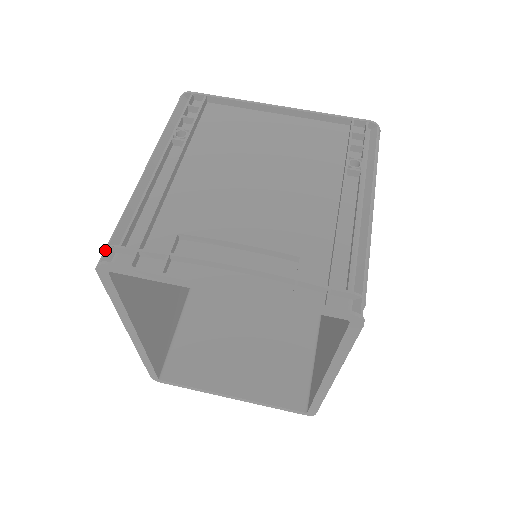
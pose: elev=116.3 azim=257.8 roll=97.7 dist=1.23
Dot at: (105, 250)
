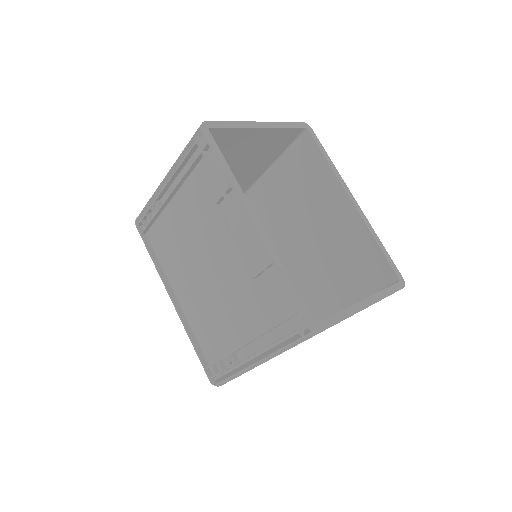
Dot at: (196, 131)
